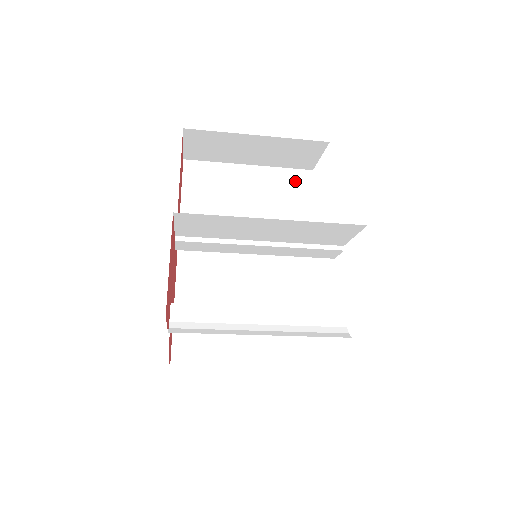
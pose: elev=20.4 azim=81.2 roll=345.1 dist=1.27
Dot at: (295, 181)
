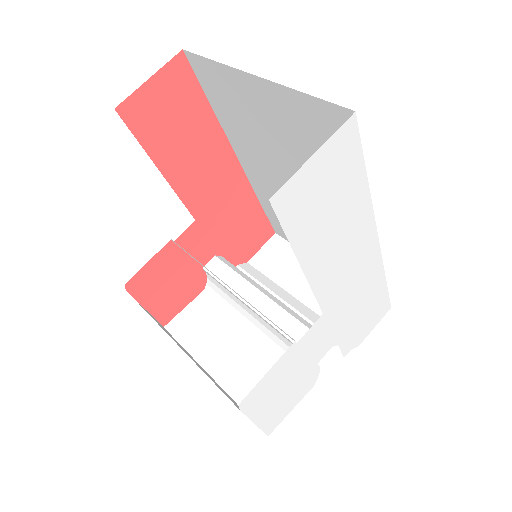
Dot at: (328, 123)
